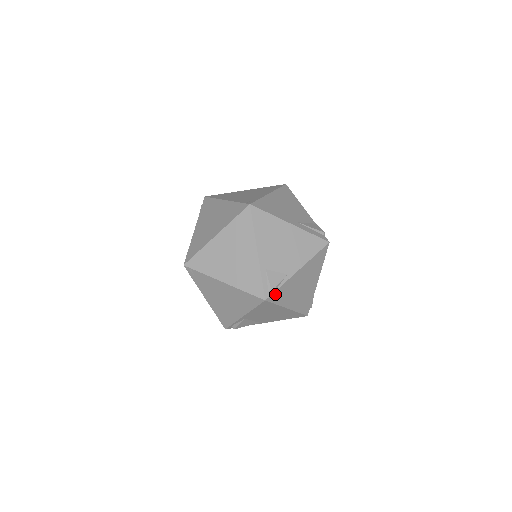
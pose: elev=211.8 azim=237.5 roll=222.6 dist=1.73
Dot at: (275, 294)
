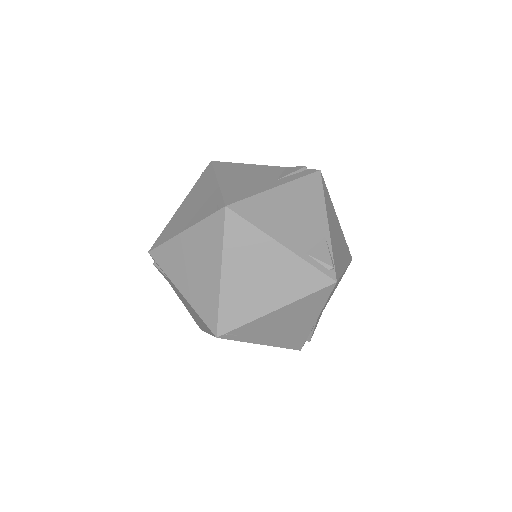
Dot at: (335, 267)
